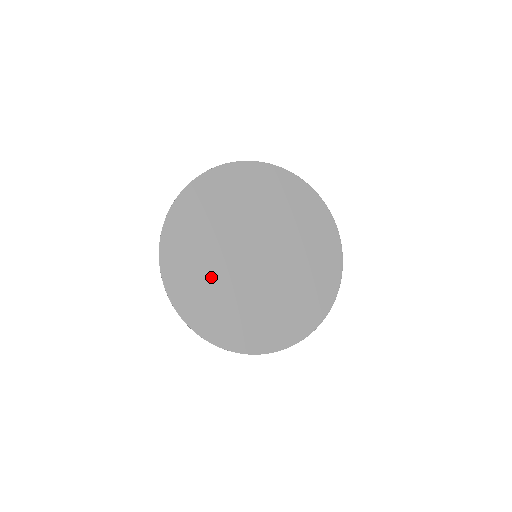
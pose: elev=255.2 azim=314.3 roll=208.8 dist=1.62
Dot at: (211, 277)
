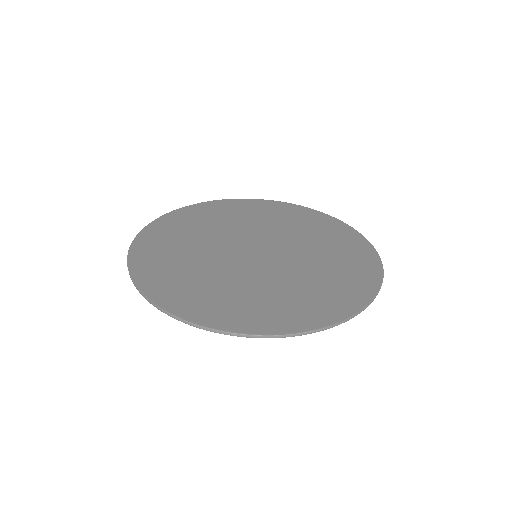
Dot at: (222, 284)
